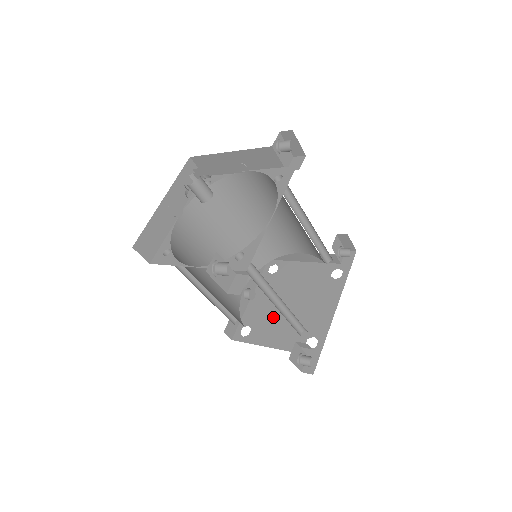
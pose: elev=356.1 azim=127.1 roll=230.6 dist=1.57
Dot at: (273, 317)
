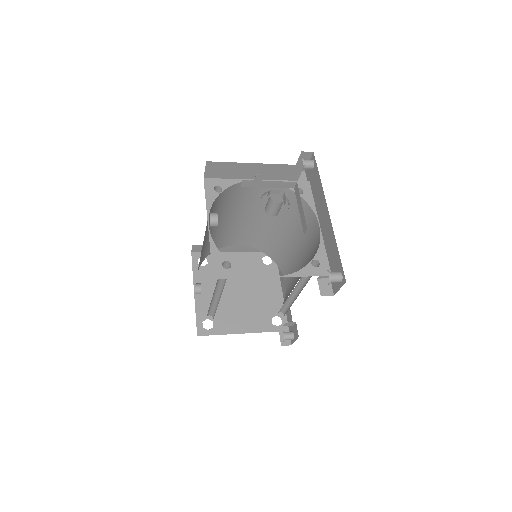
Dot at: (229, 306)
